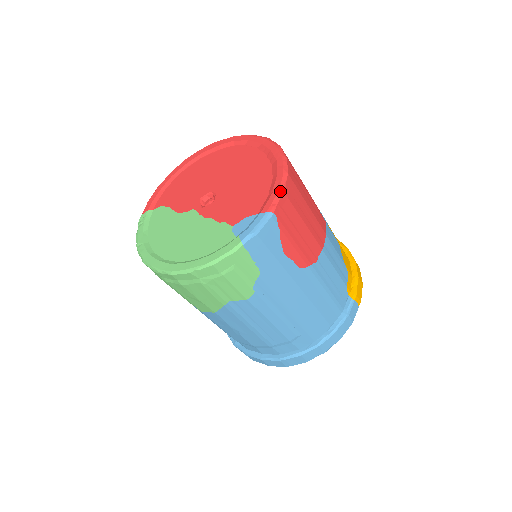
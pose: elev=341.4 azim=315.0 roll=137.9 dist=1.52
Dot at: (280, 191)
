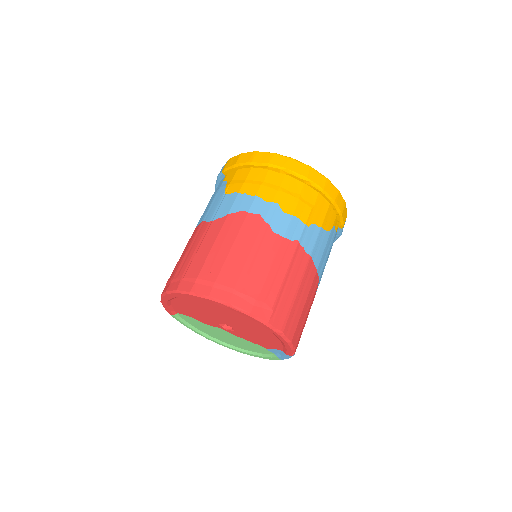
Dot at: (293, 350)
